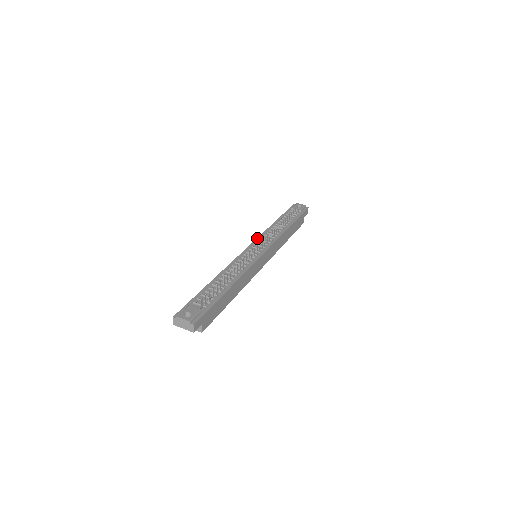
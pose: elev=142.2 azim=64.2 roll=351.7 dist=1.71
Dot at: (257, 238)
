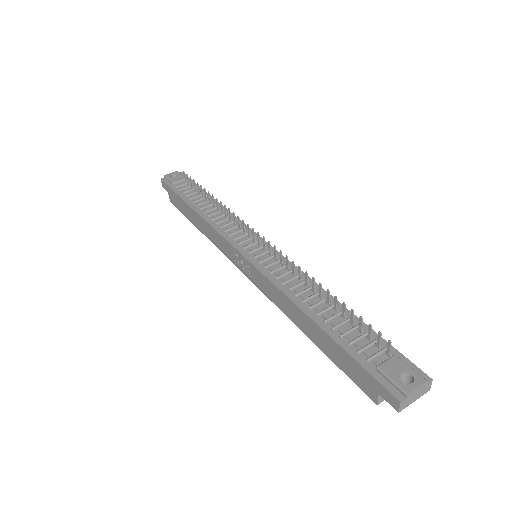
Dot at: (223, 236)
